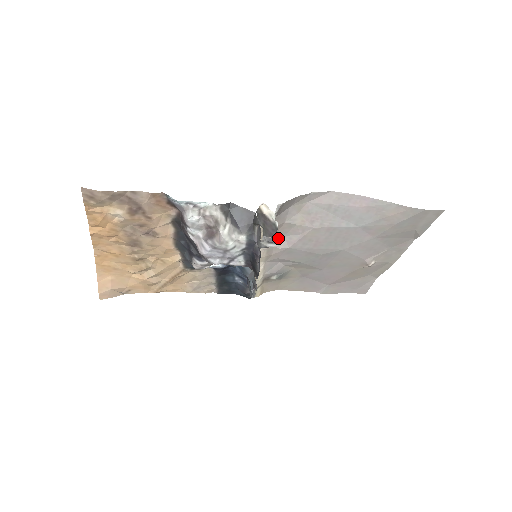
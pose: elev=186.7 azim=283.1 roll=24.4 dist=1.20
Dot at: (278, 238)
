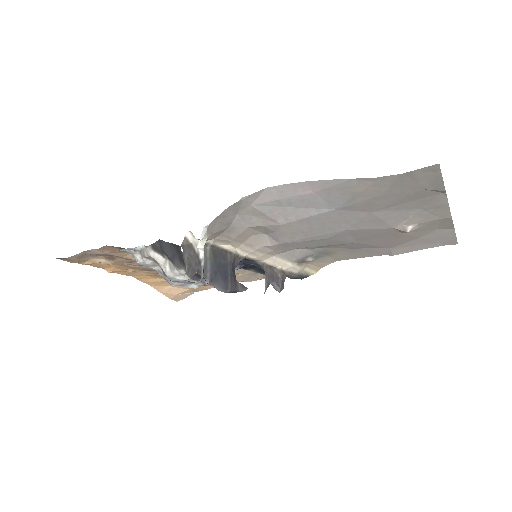
Dot at: (261, 238)
